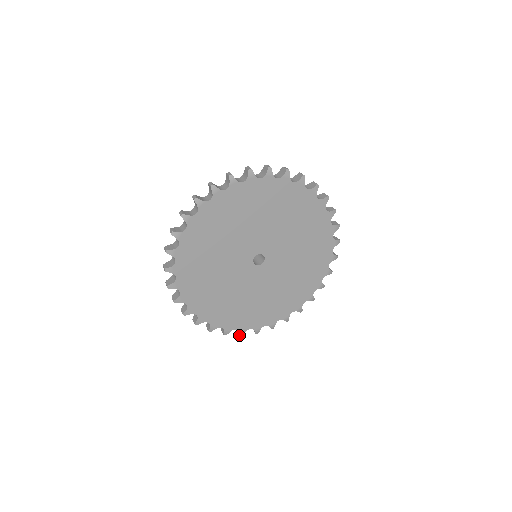
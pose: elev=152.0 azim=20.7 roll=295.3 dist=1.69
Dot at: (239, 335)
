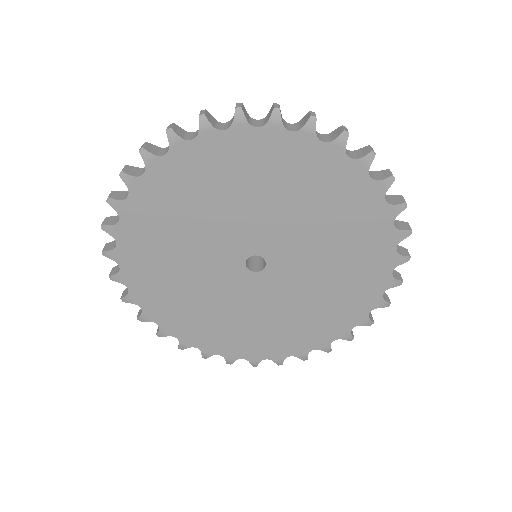
Dot at: (137, 317)
